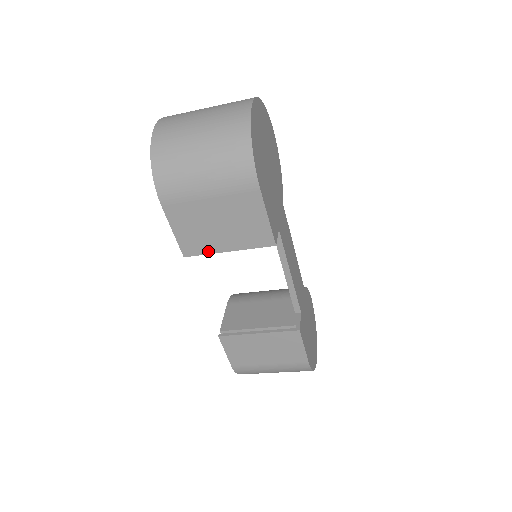
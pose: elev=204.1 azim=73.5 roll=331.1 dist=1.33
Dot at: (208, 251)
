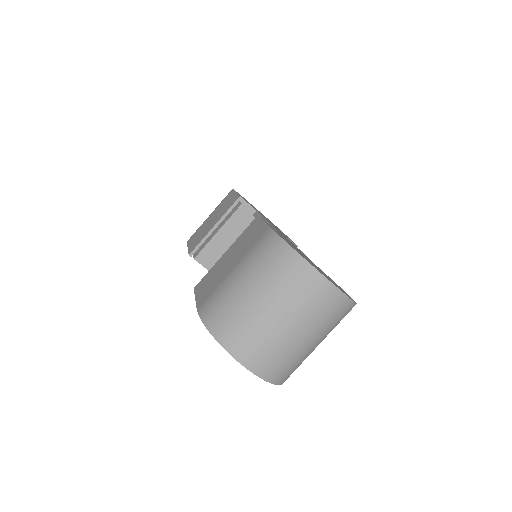
Dot at: (203, 238)
